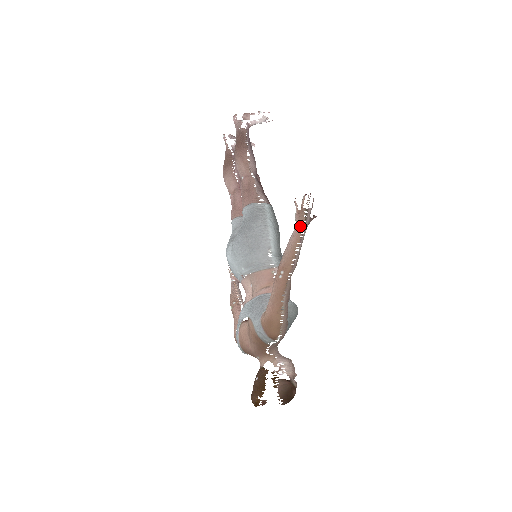
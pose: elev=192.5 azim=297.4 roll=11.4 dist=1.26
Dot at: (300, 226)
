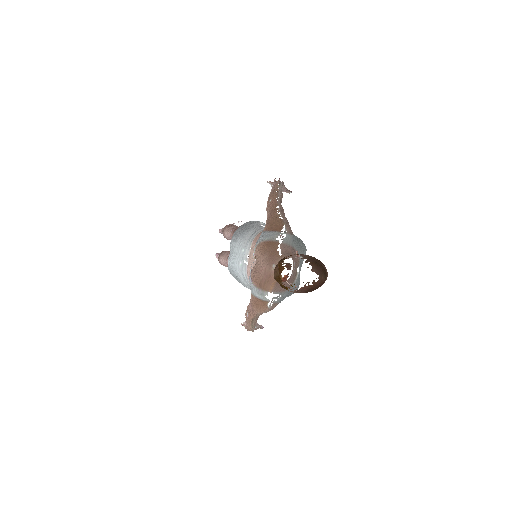
Dot at: (276, 182)
